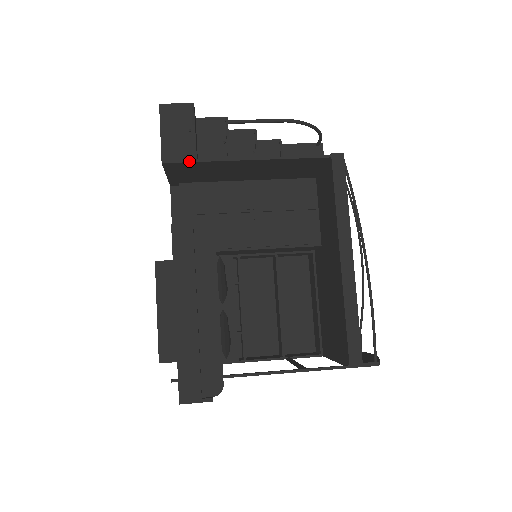
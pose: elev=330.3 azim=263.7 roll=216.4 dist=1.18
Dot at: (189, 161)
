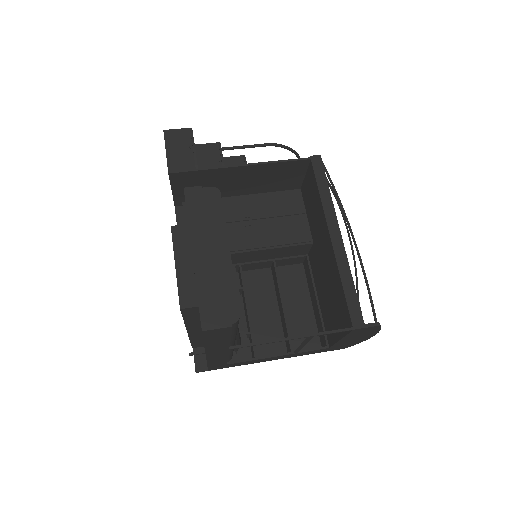
Dot at: (191, 170)
